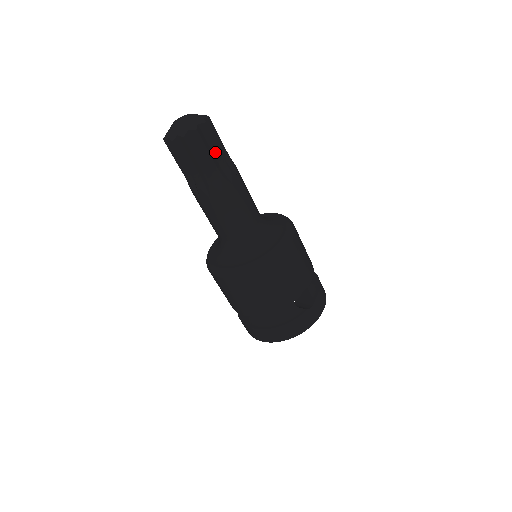
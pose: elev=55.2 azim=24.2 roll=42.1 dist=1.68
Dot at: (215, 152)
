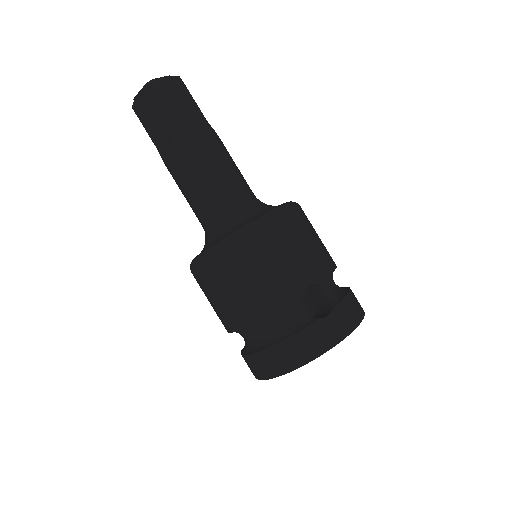
Dot at: (182, 108)
